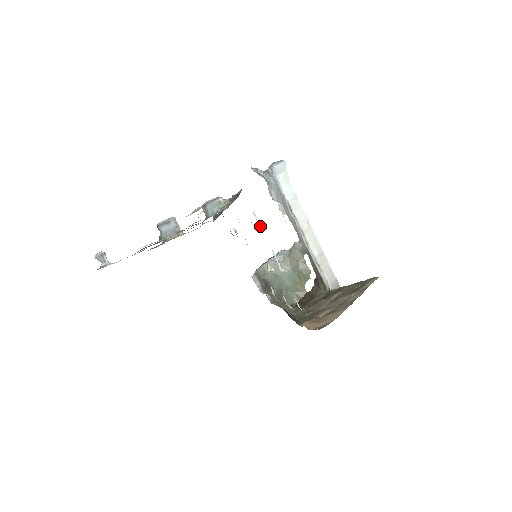
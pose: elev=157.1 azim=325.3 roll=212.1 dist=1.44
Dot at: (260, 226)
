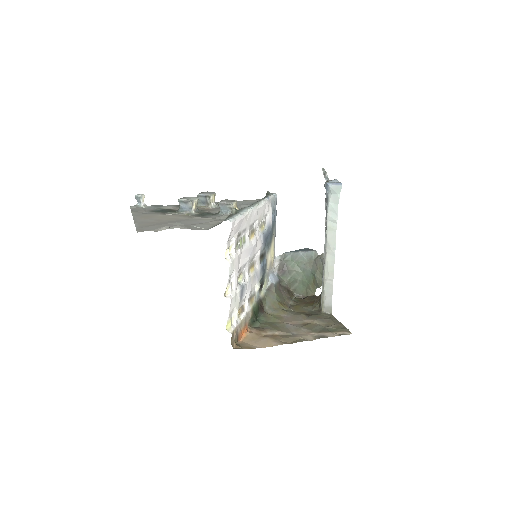
Dot at: (225, 255)
